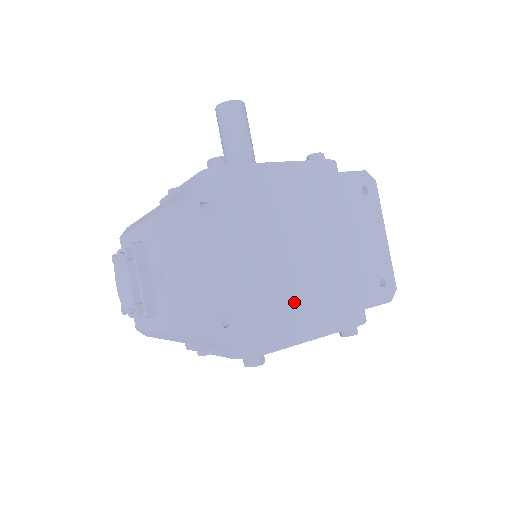
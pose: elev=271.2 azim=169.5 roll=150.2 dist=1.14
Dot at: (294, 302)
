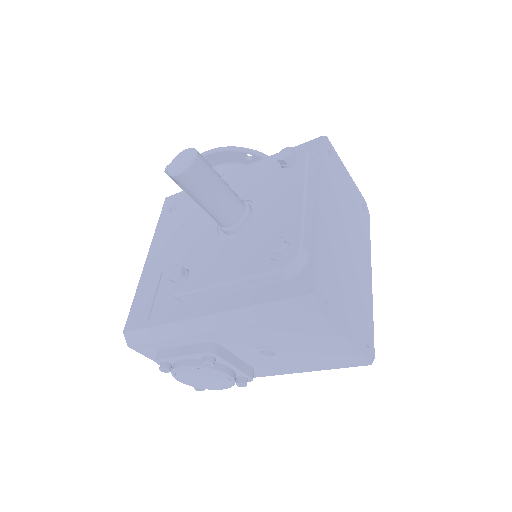
Dot at: (364, 283)
